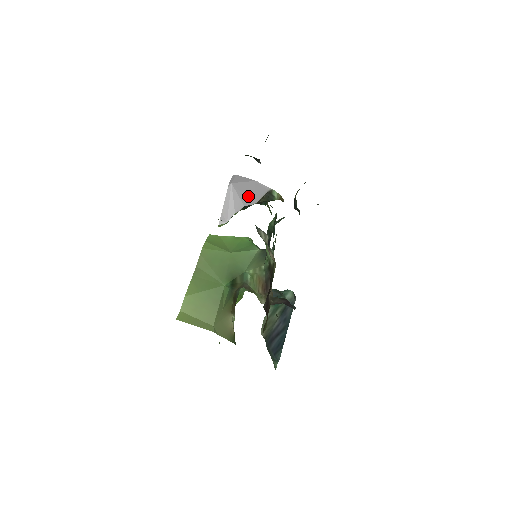
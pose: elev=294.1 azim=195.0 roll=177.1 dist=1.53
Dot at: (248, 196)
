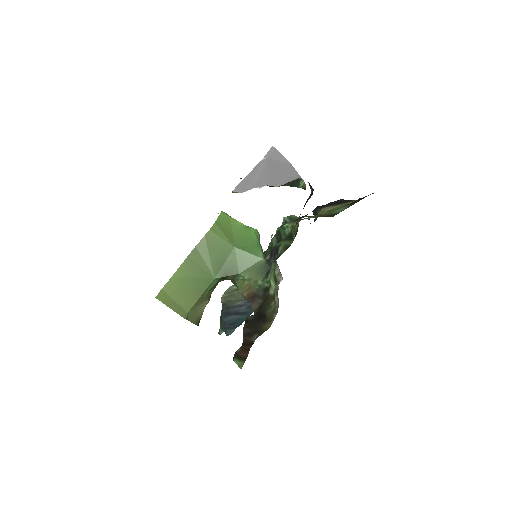
Dot at: (276, 177)
